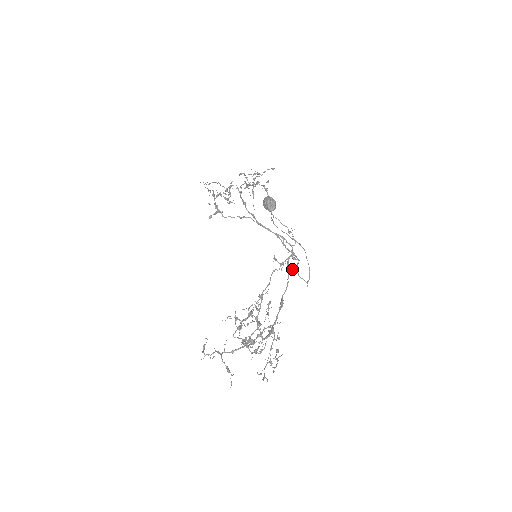
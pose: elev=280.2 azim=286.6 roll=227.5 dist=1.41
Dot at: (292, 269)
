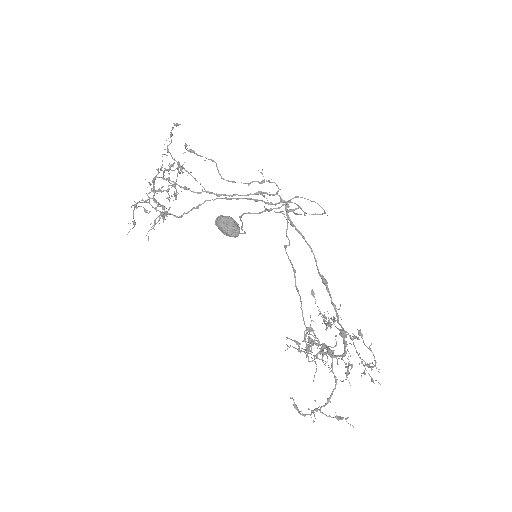
Dot at: (297, 214)
